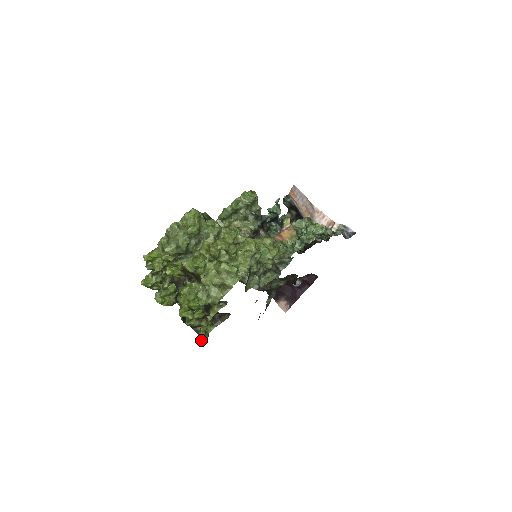
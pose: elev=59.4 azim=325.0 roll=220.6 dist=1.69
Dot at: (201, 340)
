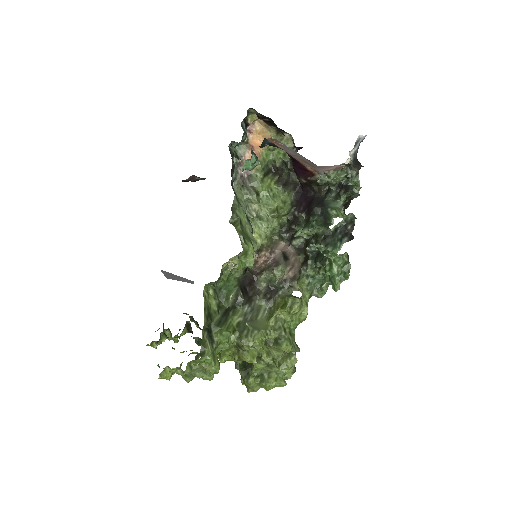
Dot at: occluded
